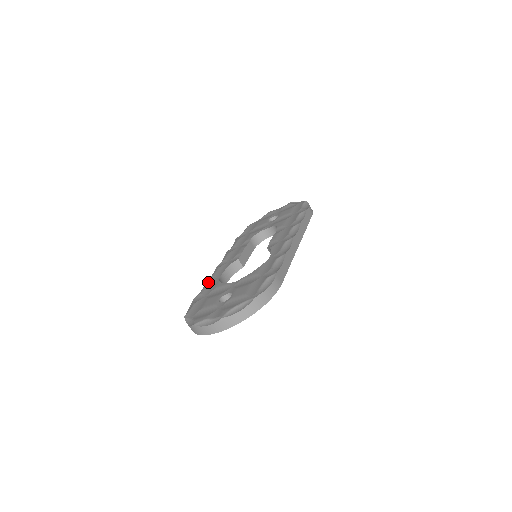
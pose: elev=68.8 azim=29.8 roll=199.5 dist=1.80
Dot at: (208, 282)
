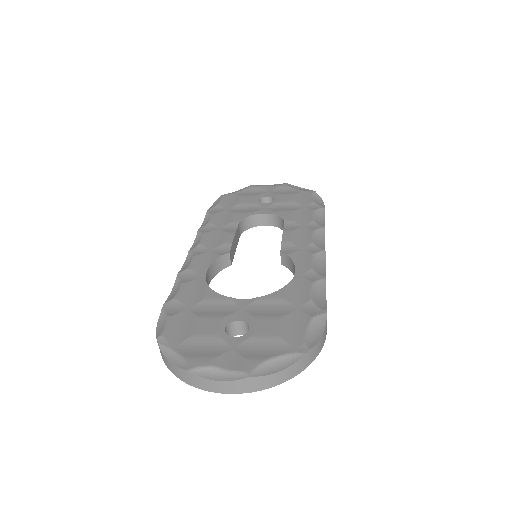
Dot at: (183, 279)
